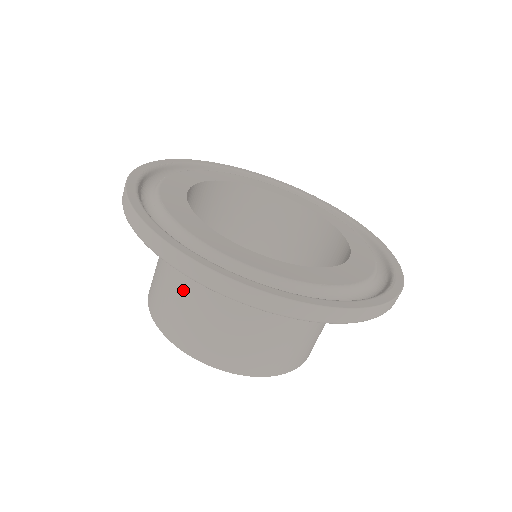
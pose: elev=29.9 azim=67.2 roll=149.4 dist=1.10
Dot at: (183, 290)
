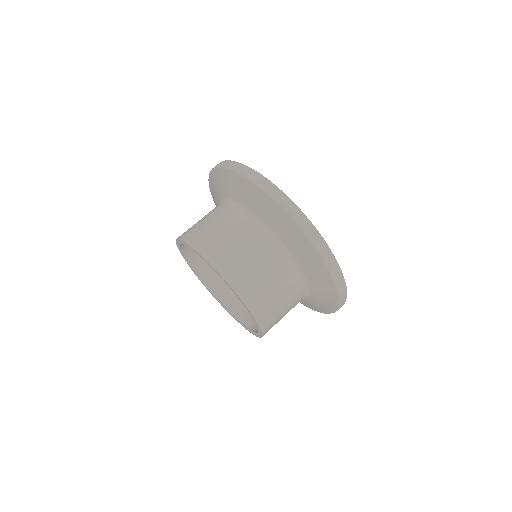
Dot at: (245, 238)
